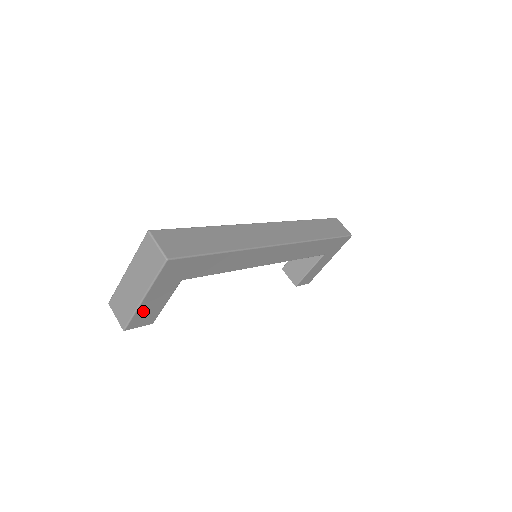
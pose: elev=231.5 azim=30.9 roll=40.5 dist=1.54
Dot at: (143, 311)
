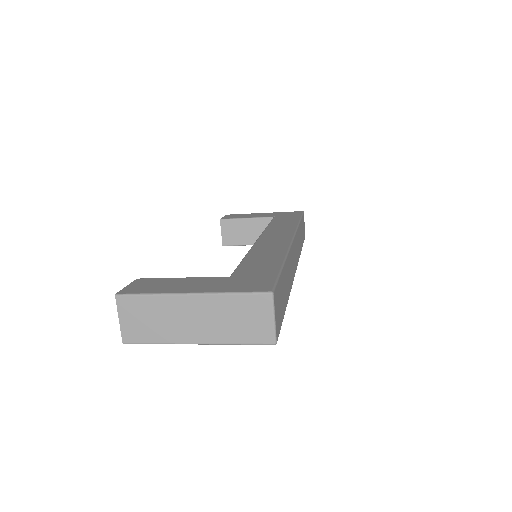
Dot at: occluded
